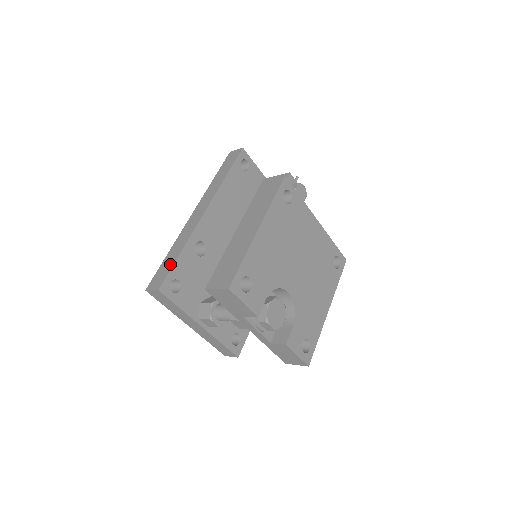
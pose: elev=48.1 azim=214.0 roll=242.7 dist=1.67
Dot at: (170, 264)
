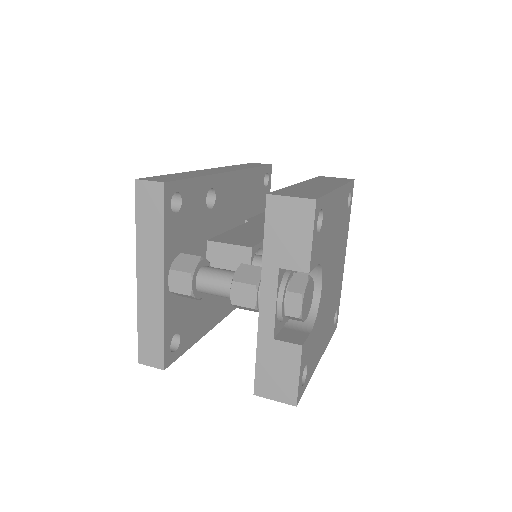
Dot at: (182, 177)
